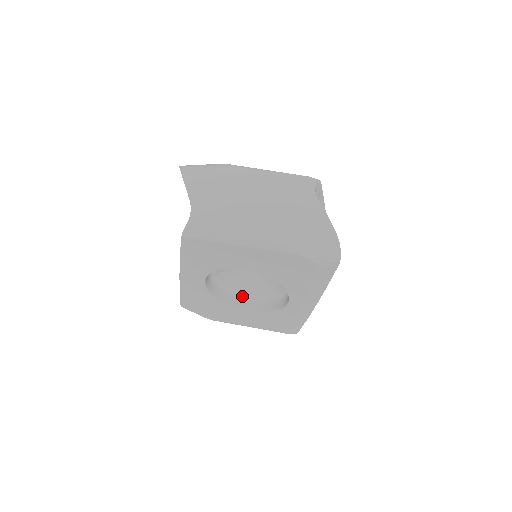
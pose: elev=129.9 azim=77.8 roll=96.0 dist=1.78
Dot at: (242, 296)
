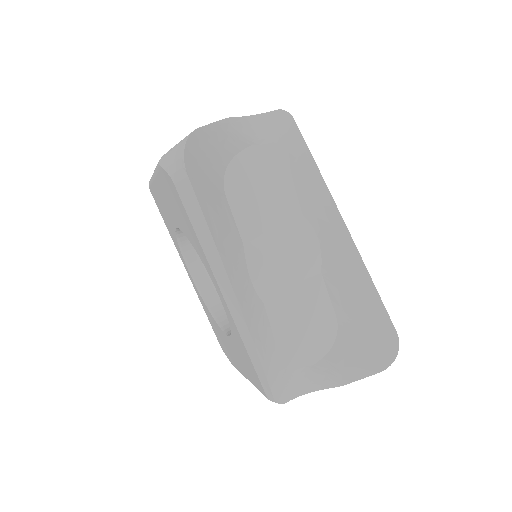
Dot at: occluded
